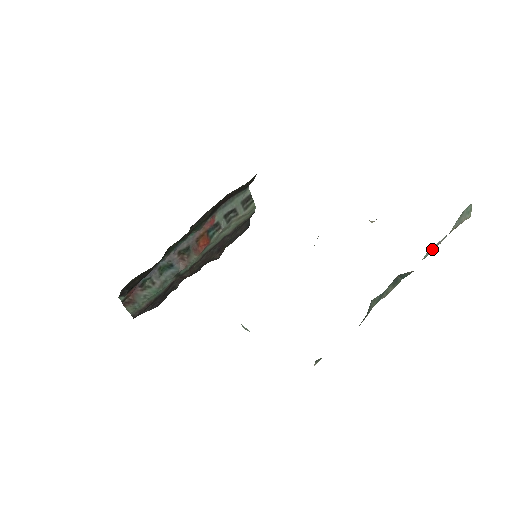
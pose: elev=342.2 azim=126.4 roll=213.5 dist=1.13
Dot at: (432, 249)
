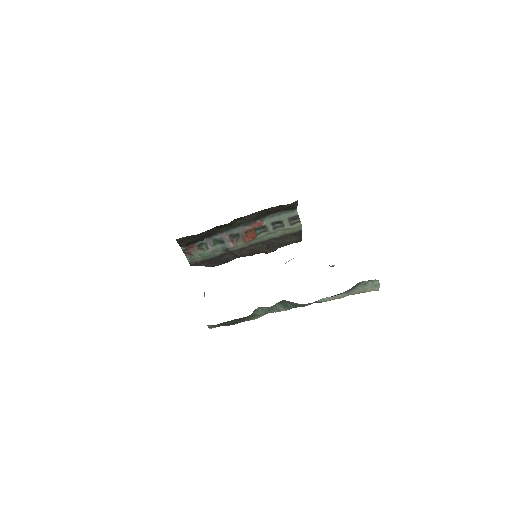
Dot at: (329, 298)
